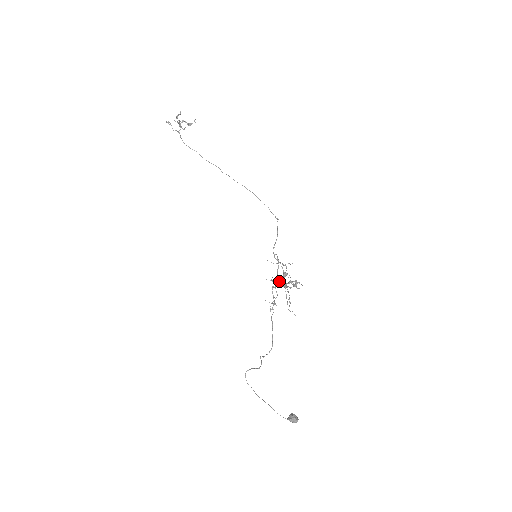
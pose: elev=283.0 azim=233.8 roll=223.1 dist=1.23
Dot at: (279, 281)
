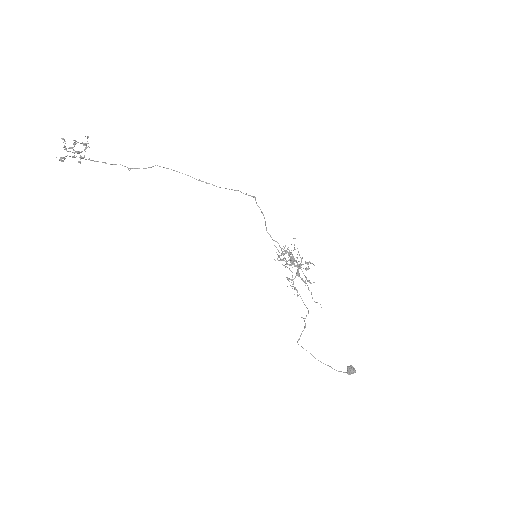
Dot at: (289, 265)
